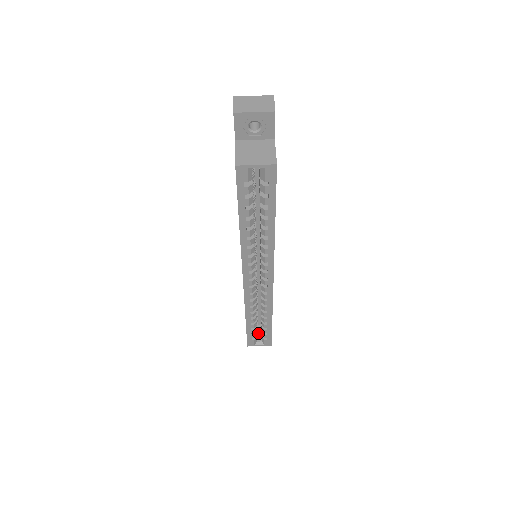
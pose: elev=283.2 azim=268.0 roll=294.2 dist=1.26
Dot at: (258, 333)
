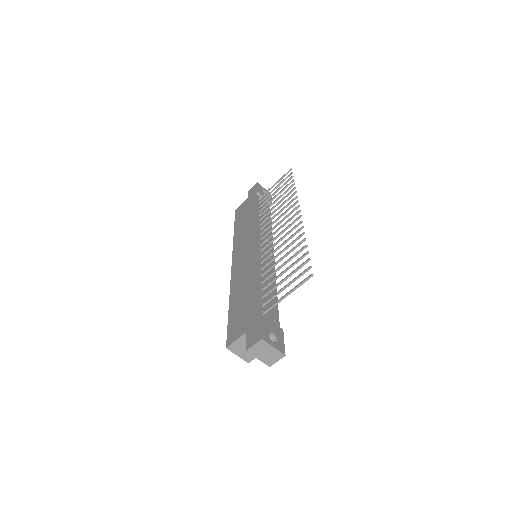
Dot at: occluded
